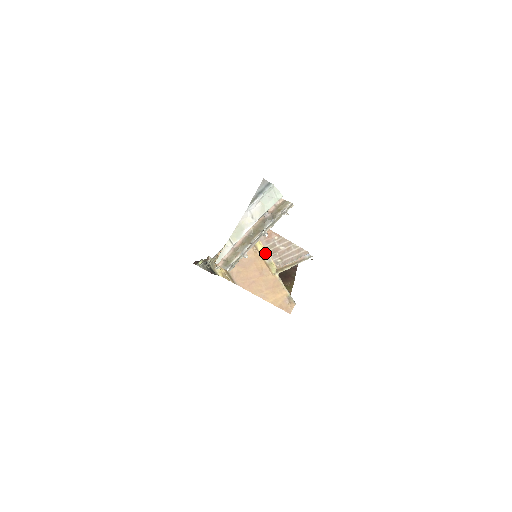
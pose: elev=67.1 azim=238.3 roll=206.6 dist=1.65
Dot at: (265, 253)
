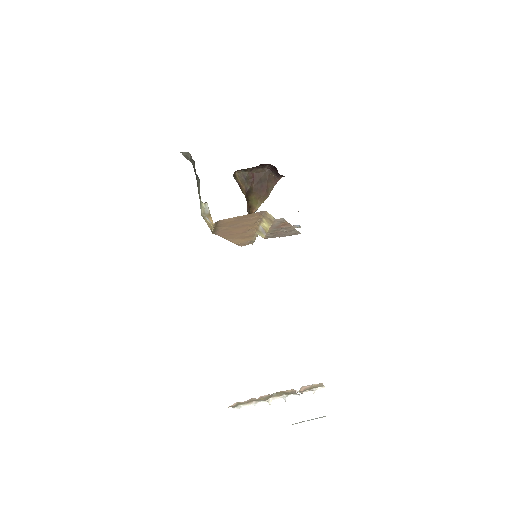
Dot at: (265, 230)
